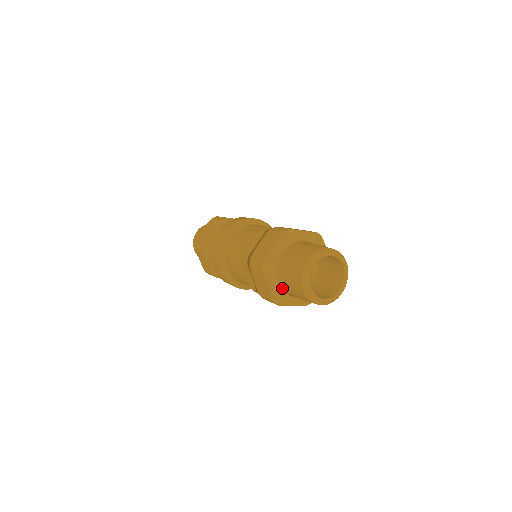
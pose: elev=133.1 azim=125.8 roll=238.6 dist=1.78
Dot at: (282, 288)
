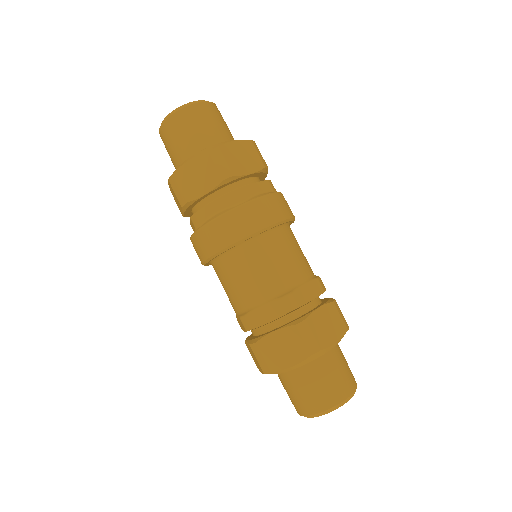
Dot at: occluded
